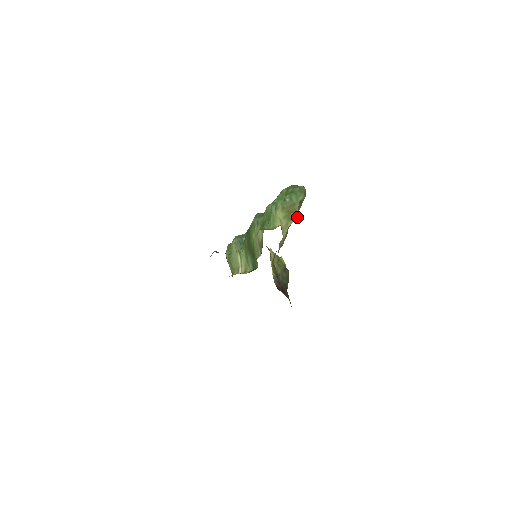
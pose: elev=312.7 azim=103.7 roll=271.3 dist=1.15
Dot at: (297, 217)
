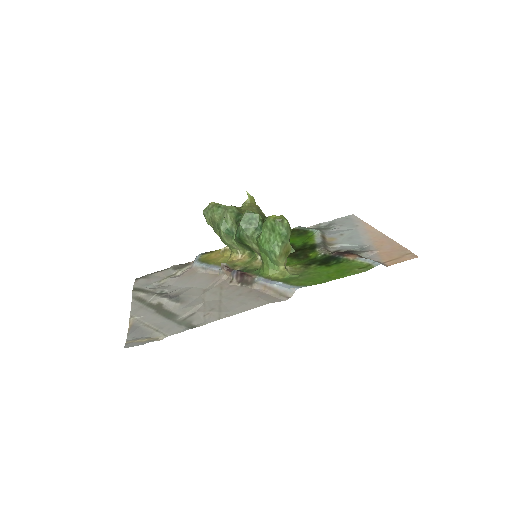
Dot at: (292, 251)
